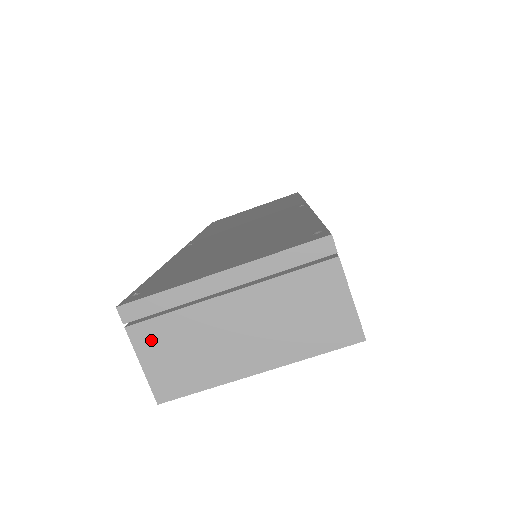
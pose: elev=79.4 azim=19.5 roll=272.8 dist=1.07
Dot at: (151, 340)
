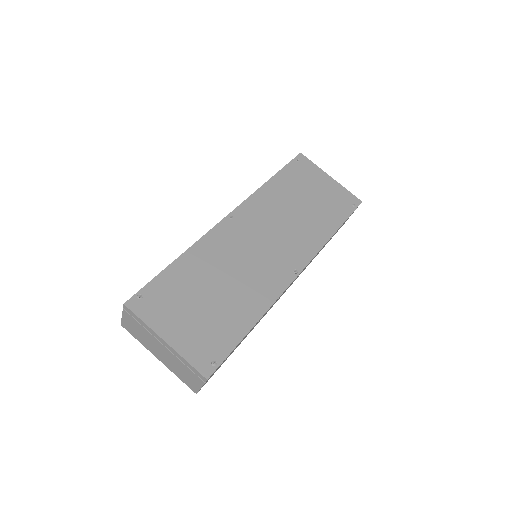
Dot at: (129, 319)
